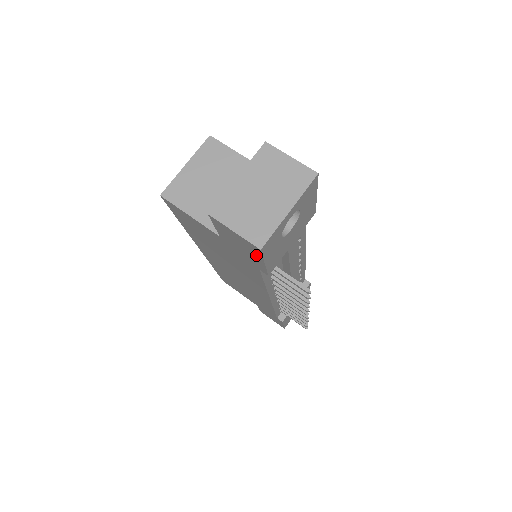
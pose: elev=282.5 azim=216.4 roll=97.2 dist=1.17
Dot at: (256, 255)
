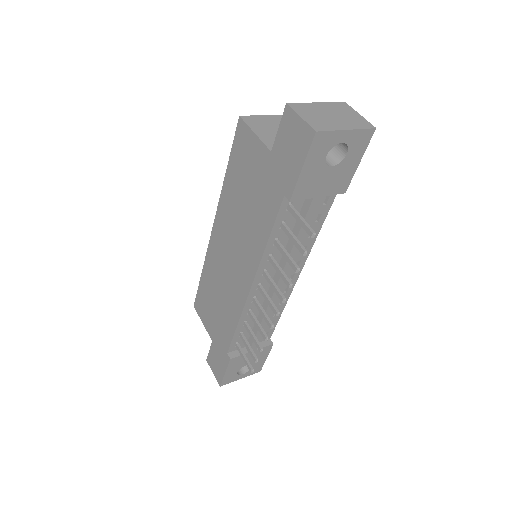
Dot at: (301, 154)
